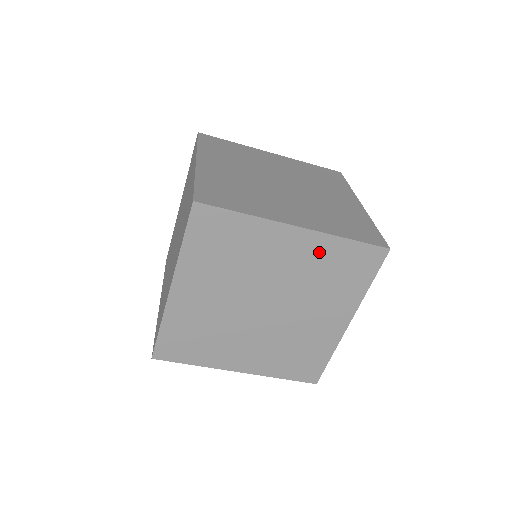
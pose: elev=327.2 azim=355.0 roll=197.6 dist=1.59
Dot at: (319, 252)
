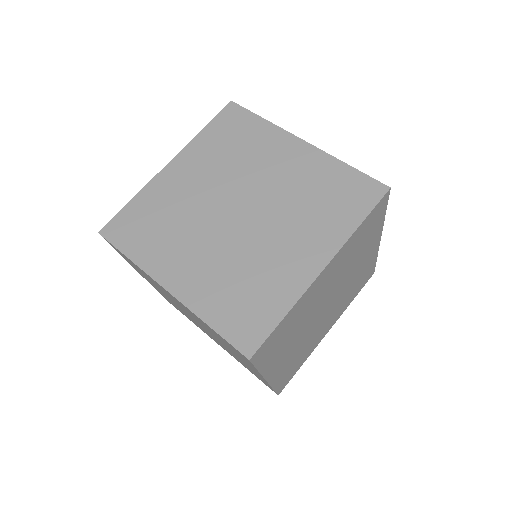
Dot at: (197, 318)
